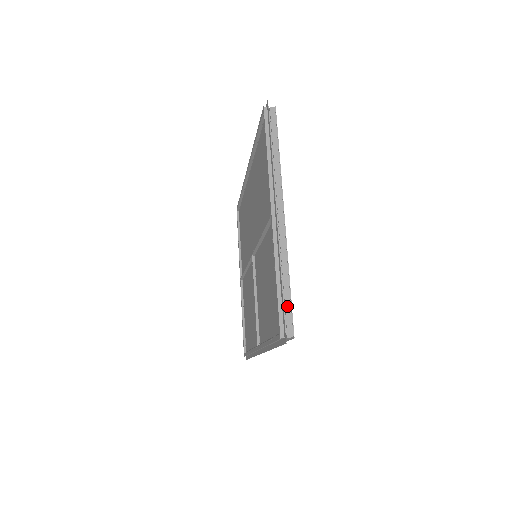
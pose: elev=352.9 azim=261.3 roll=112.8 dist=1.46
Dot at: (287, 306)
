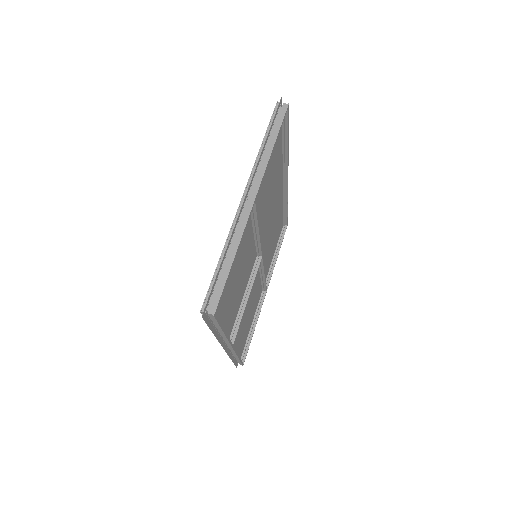
Dot at: (220, 284)
